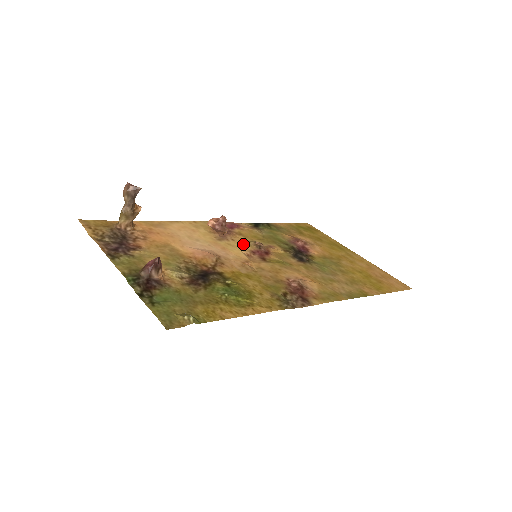
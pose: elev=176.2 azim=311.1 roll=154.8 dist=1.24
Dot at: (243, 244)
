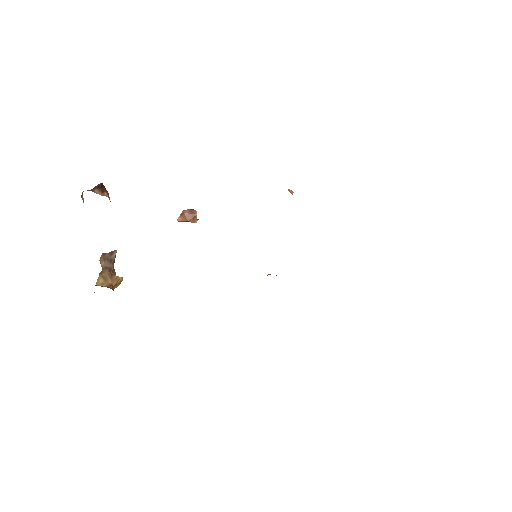
Dot at: occluded
